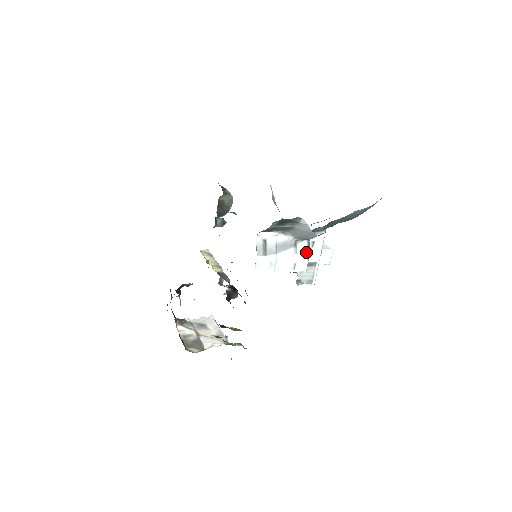
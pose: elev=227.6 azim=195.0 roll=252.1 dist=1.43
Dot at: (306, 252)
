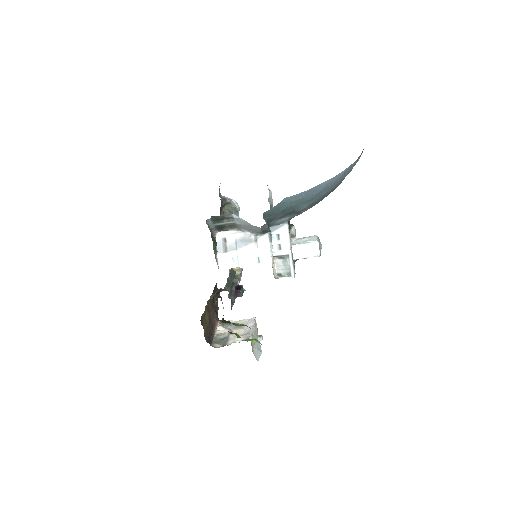
Dot at: (268, 245)
